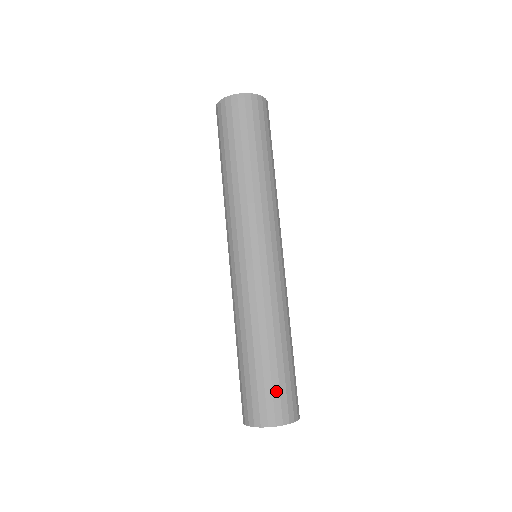
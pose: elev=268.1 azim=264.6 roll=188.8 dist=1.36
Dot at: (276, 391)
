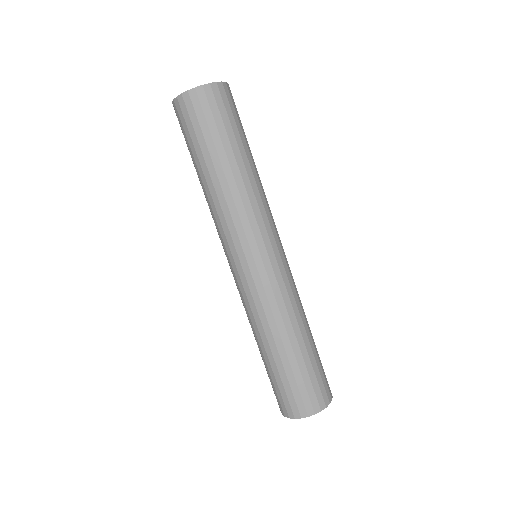
Dot at: (308, 384)
